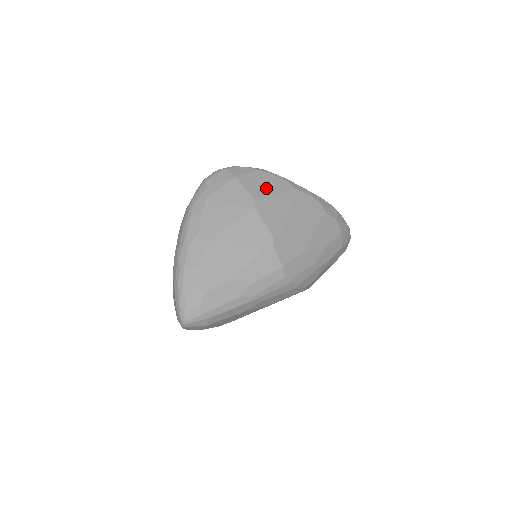
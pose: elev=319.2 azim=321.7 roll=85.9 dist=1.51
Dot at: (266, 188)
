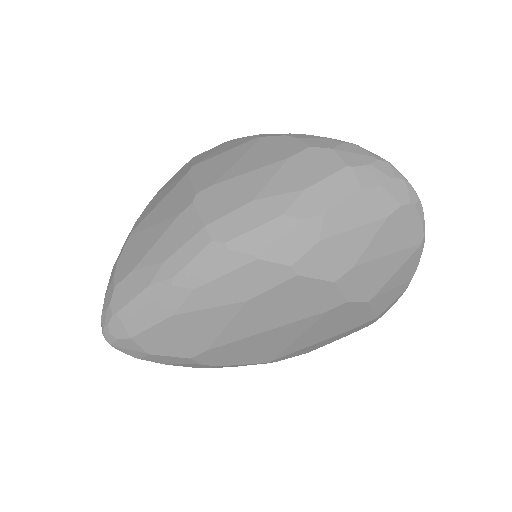
Dot at: (218, 152)
